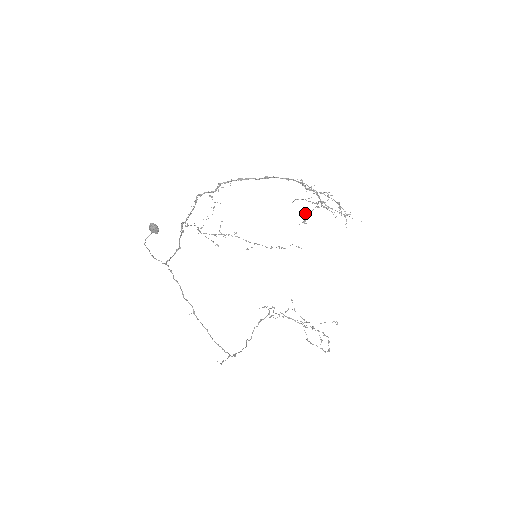
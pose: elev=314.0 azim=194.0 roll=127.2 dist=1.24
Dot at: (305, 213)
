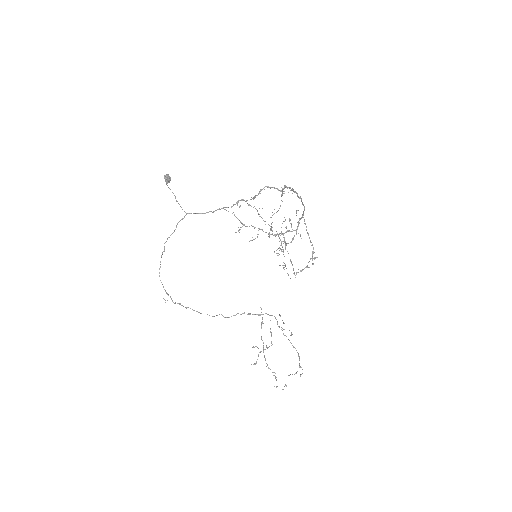
Dot at: occluded
